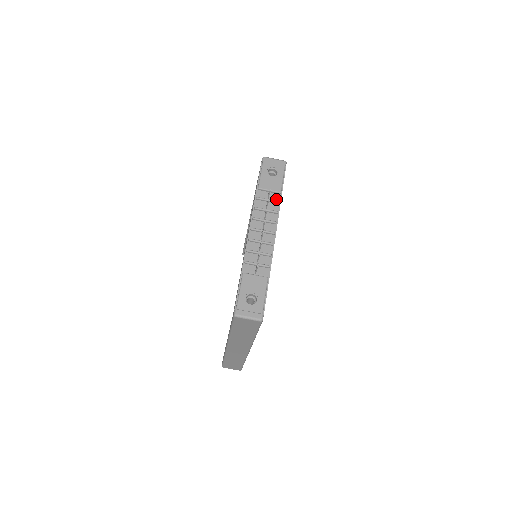
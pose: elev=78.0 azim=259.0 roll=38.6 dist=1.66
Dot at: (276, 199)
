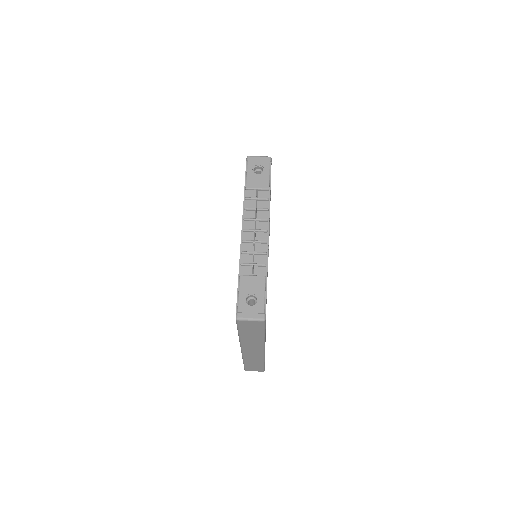
Dot at: (265, 196)
